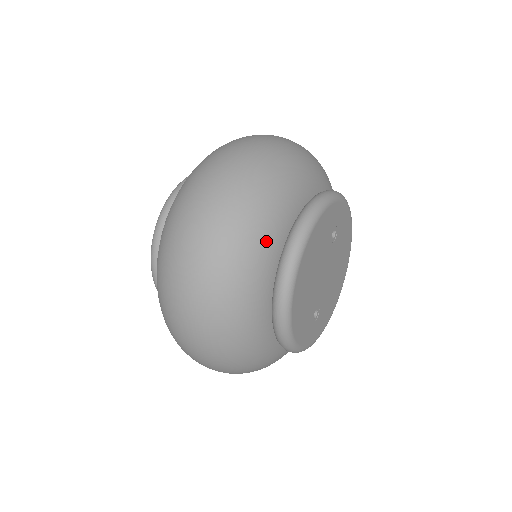
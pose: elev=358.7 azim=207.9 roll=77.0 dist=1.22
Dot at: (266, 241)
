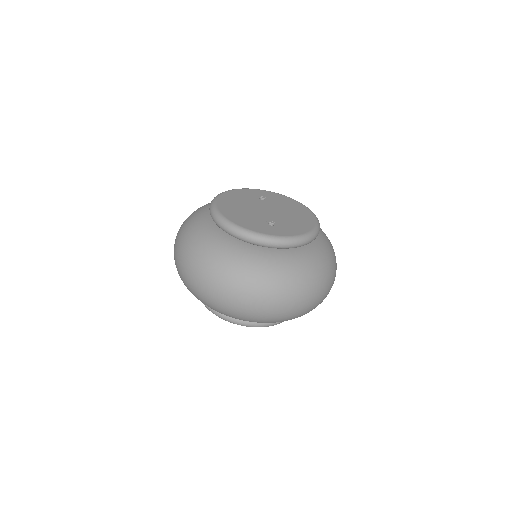
Dot at: (201, 211)
